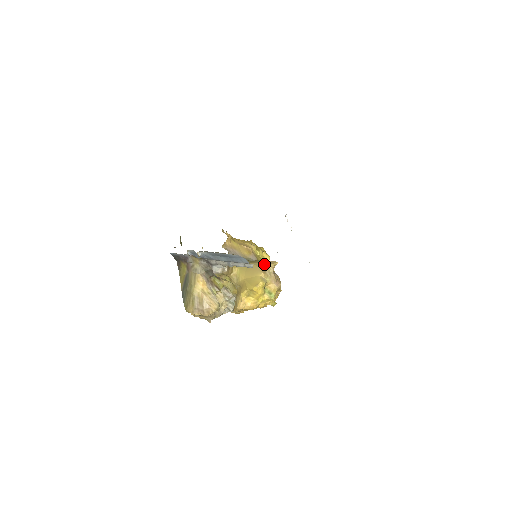
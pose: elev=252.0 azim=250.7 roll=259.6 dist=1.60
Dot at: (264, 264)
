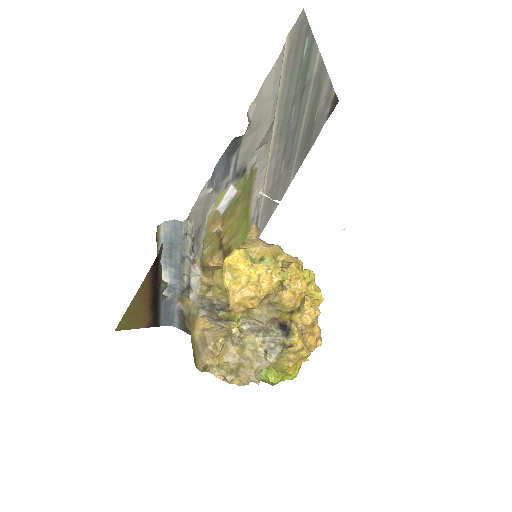
Dot at: occluded
